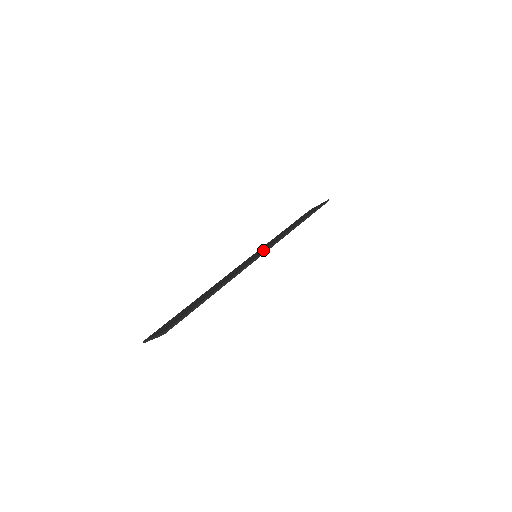
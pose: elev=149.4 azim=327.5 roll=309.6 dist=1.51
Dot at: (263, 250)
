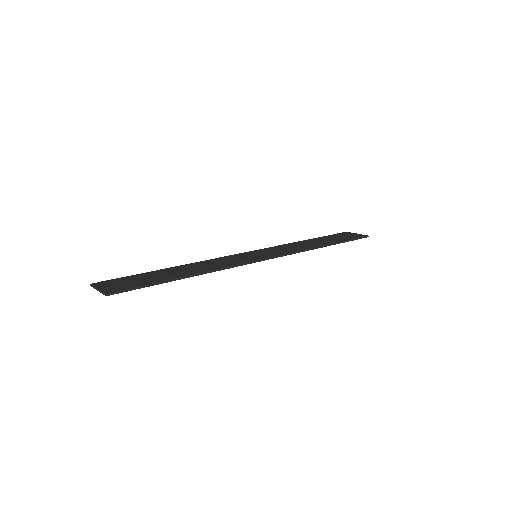
Dot at: (266, 255)
